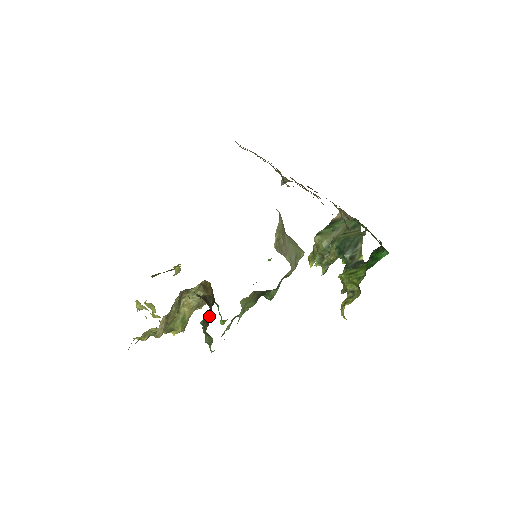
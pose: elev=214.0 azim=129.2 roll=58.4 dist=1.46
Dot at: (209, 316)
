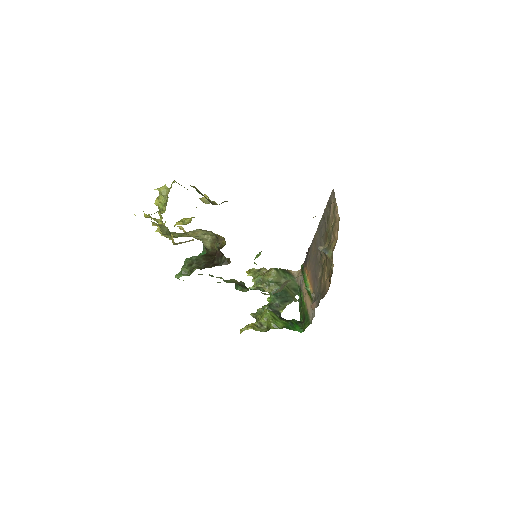
Dot at: (207, 264)
